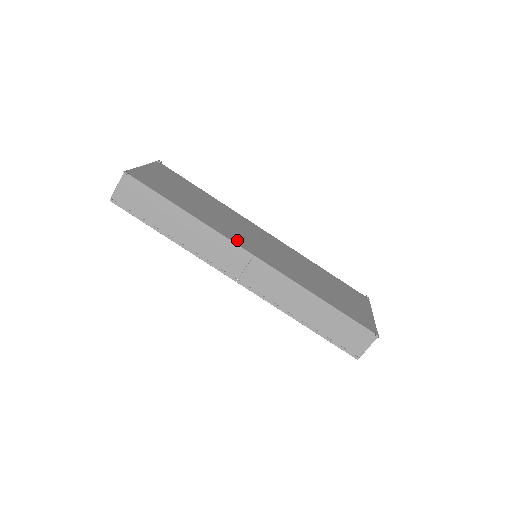
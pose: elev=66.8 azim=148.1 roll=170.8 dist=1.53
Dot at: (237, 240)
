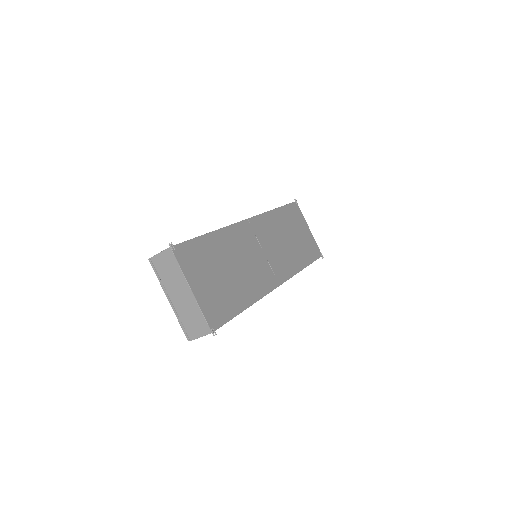
Dot at: (268, 284)
